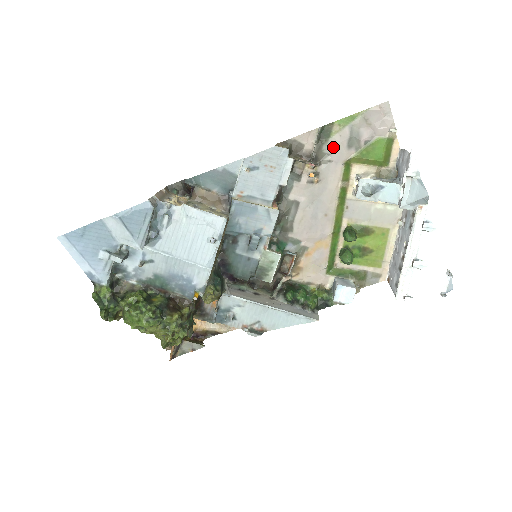
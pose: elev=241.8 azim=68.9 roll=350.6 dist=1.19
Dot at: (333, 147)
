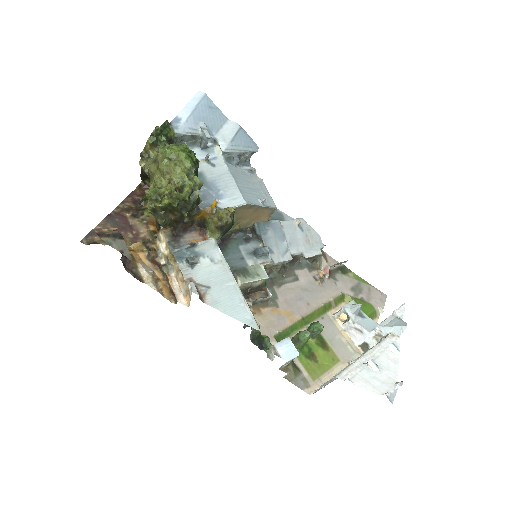
Dot at: (343, 280)
